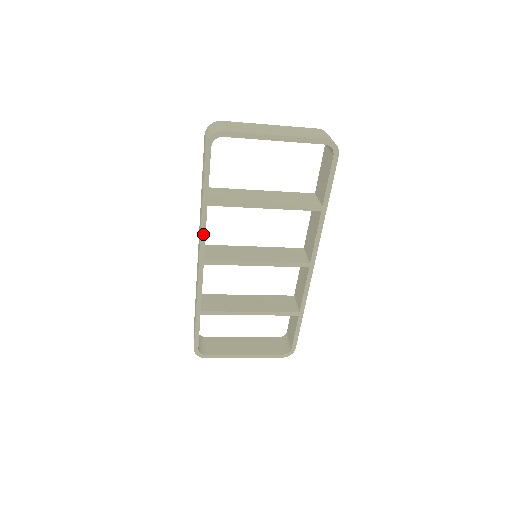
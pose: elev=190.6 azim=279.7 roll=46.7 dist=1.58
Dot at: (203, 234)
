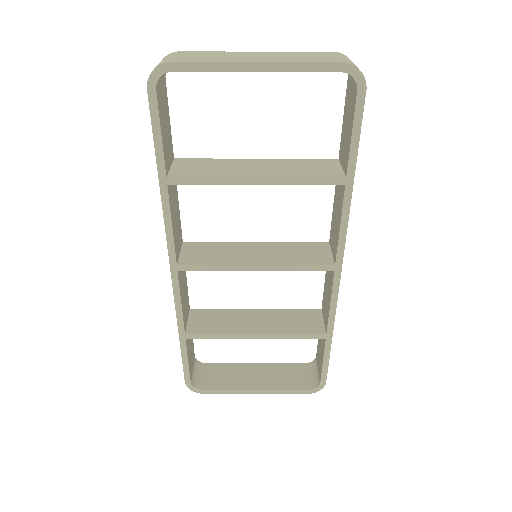
Dot at: (169, 227)
